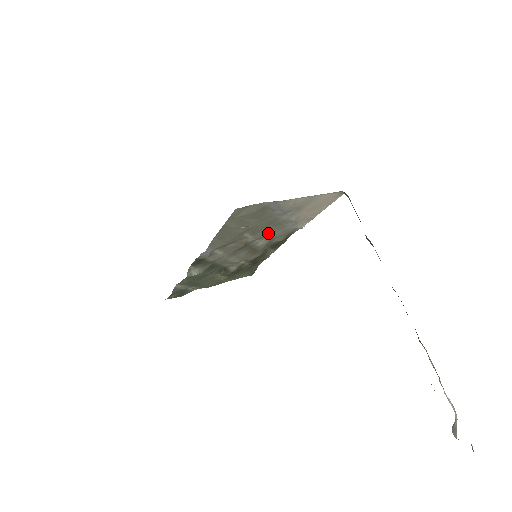
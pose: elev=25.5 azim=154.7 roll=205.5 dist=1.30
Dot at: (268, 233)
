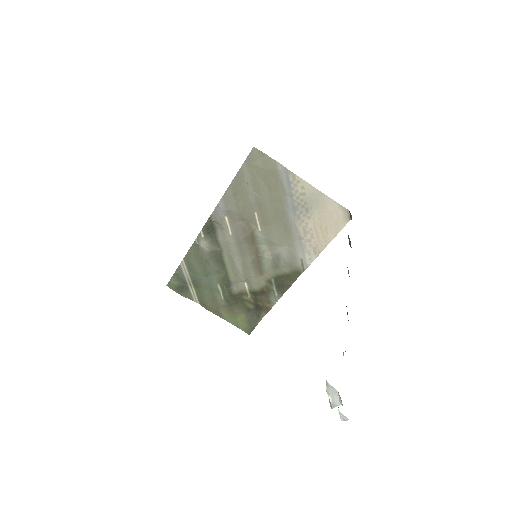
Dot at: (276, 239)
